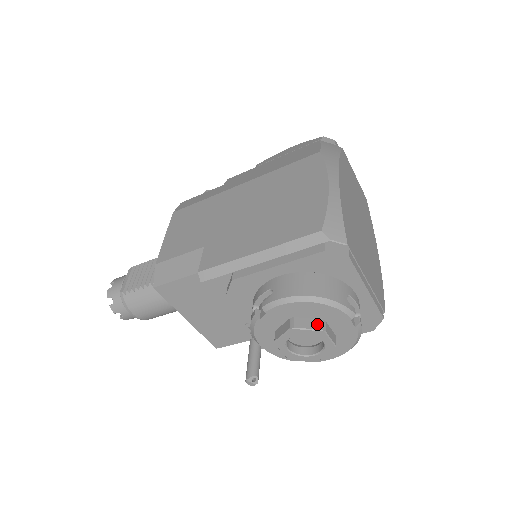
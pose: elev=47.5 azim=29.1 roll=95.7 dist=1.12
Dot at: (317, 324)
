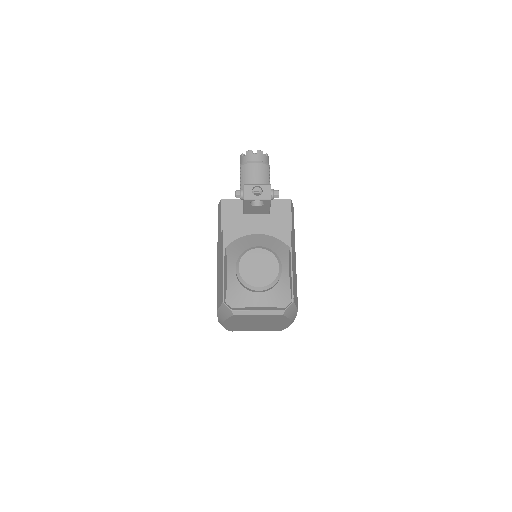
Dot at: occluded
